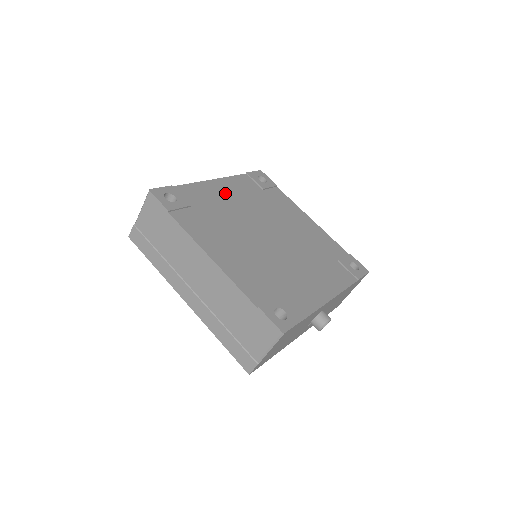
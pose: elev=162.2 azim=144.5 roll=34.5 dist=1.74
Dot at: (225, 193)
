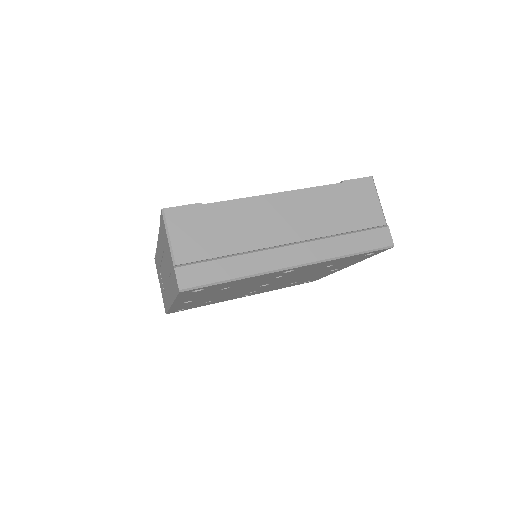
Dot at: occluded
